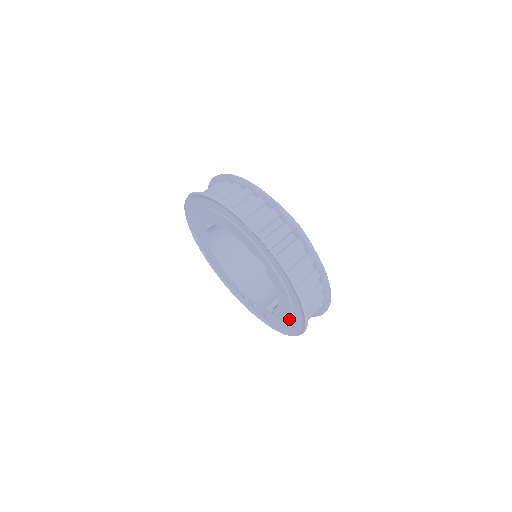
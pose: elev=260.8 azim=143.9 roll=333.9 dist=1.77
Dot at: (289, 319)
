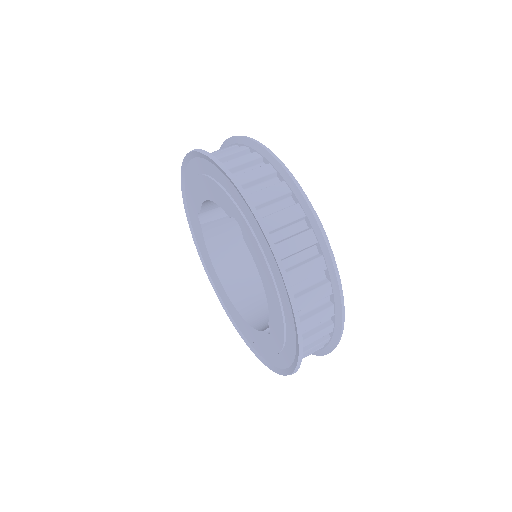
Dot at: (282, 326)
